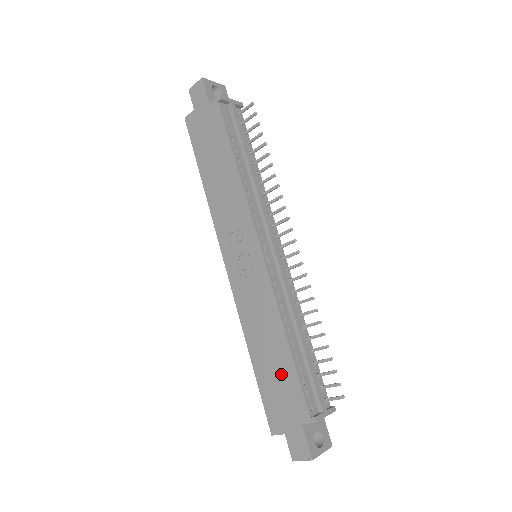
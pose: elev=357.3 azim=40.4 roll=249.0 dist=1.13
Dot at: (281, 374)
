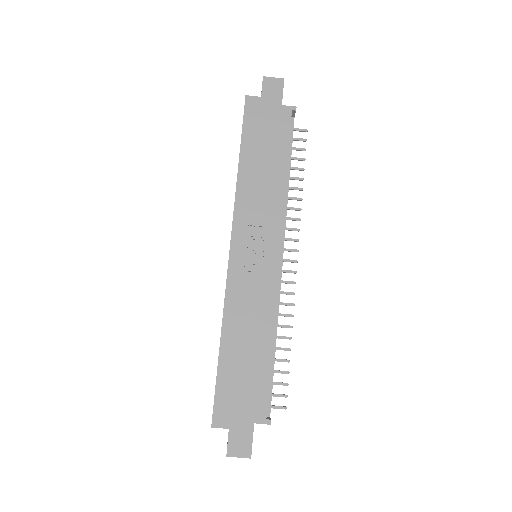
Dot at: (251, 372)
